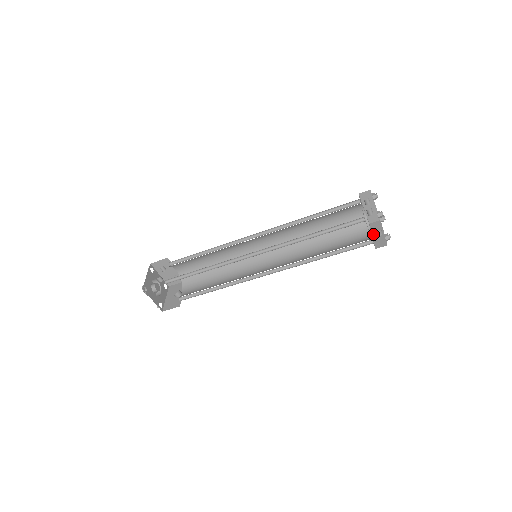
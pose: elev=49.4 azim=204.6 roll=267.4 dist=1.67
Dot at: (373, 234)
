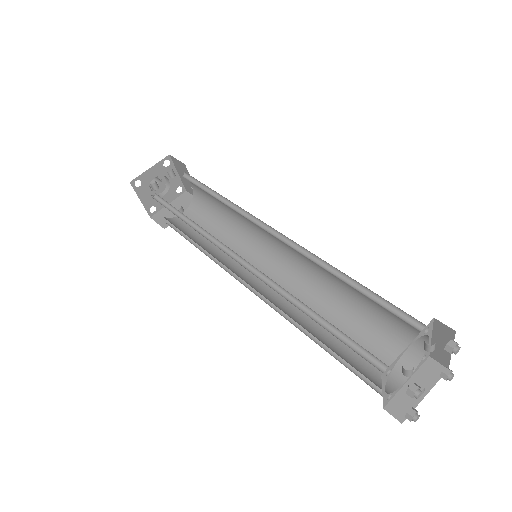
Dot at: occluded
